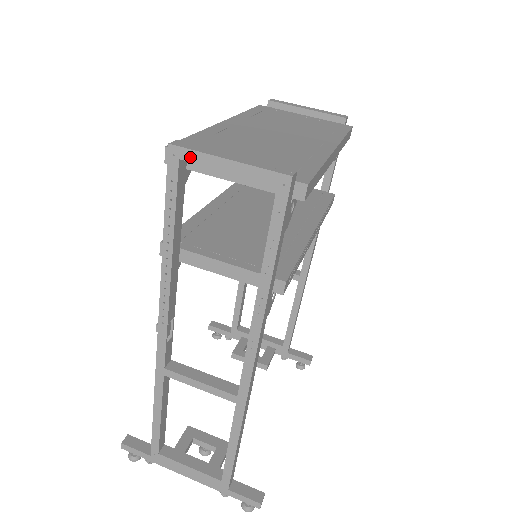
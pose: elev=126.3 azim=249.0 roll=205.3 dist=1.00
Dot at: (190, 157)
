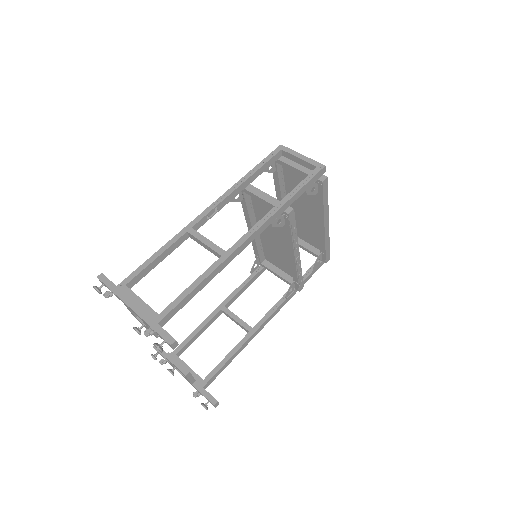
Dot at: (287, 150)
